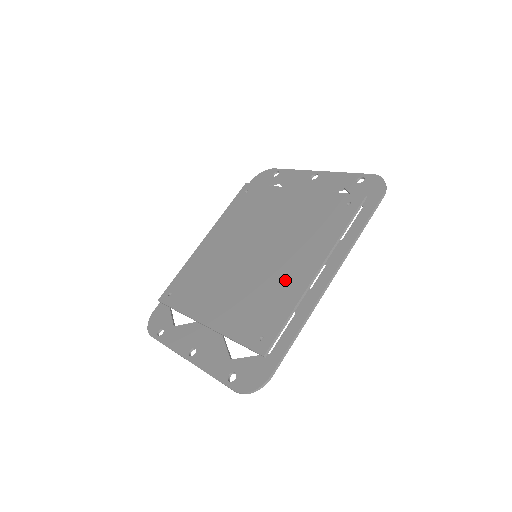
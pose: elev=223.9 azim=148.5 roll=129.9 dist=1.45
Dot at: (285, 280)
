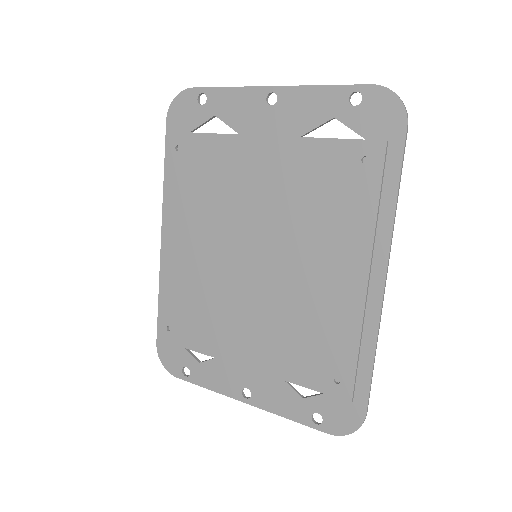
Dot at: (326, 298)
